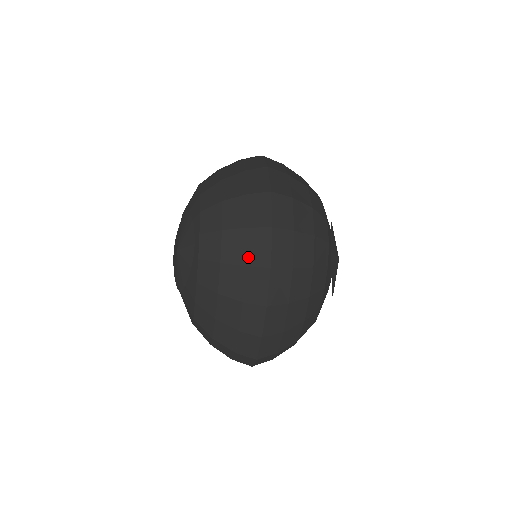
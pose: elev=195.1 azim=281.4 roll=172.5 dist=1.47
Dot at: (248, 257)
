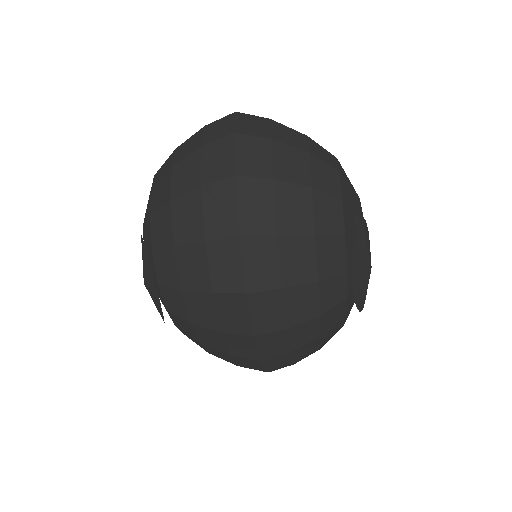
Dot at: (221, 324)
